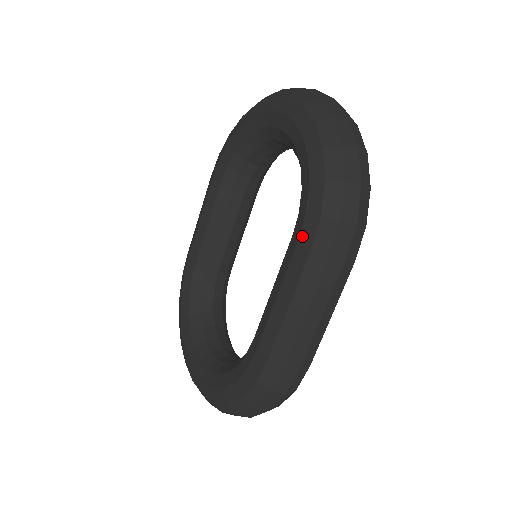
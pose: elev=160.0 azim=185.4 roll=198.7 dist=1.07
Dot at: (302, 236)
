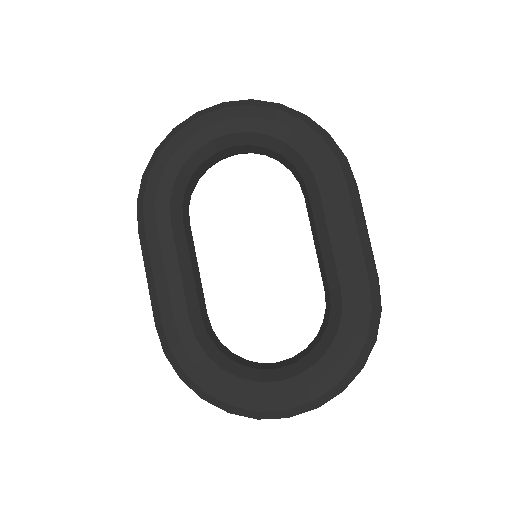
Dot at: (334, 179)
